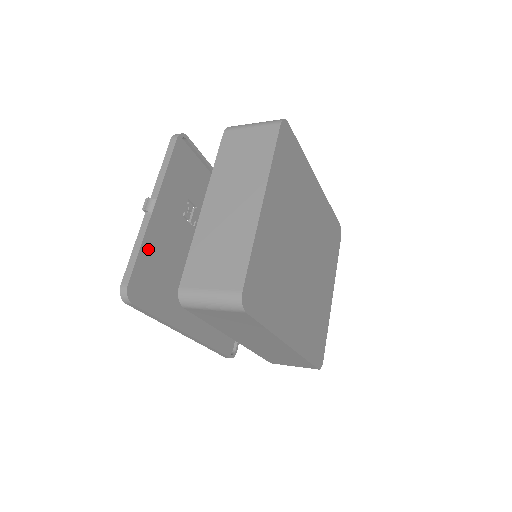
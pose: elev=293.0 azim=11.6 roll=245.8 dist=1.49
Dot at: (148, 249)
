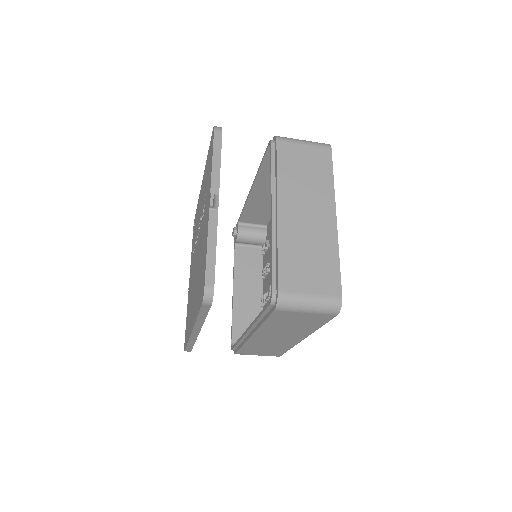
Dot at: occluded
